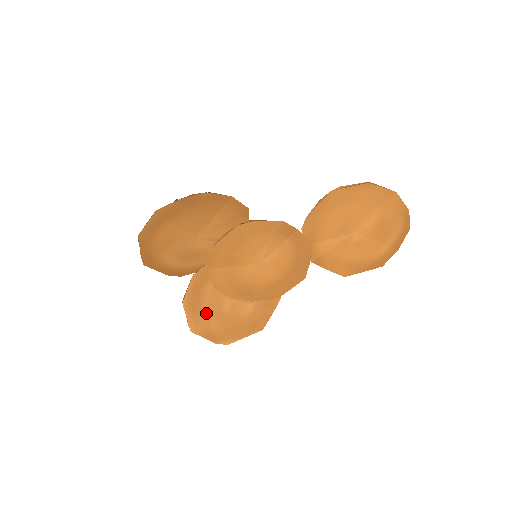
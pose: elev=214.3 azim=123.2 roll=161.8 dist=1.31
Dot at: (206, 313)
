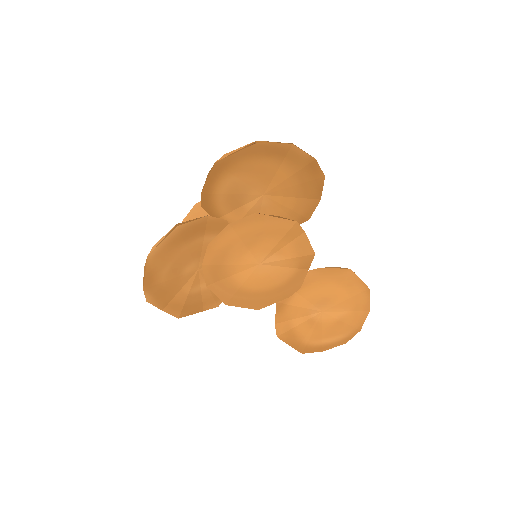
Dot at: (175, 255)
